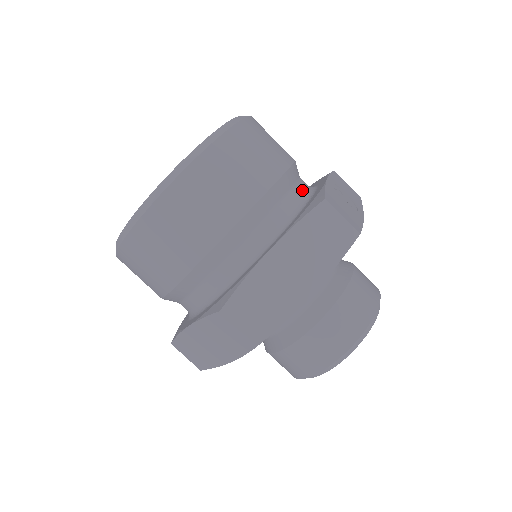
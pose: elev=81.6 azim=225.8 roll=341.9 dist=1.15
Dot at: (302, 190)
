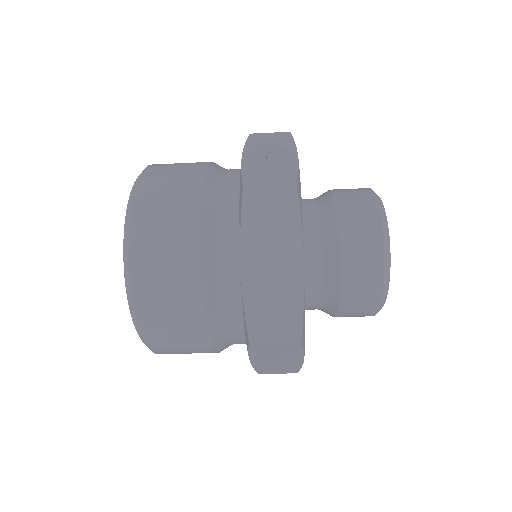
Dot at: (231, 185)
